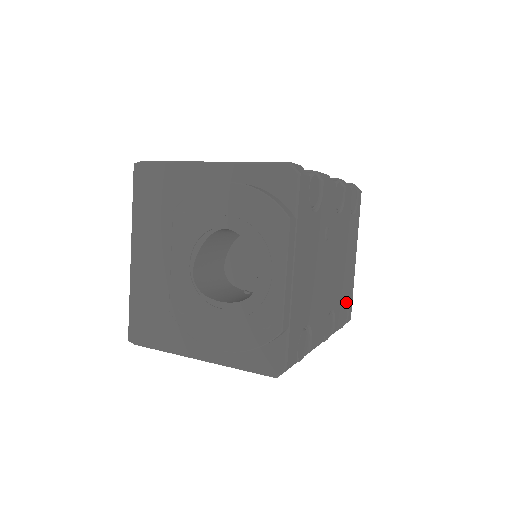
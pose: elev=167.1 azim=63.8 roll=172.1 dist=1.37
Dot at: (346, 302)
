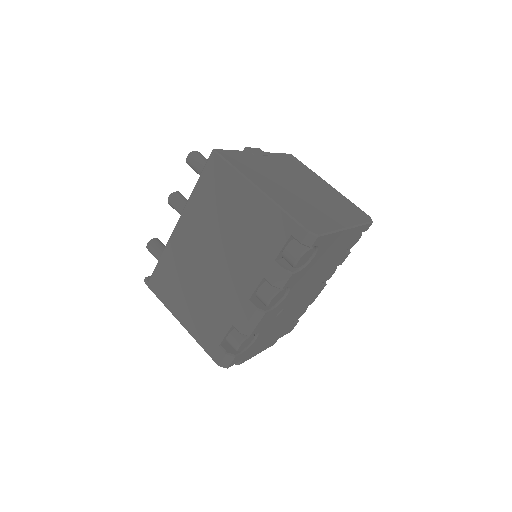
Dot at: (353, 239)
